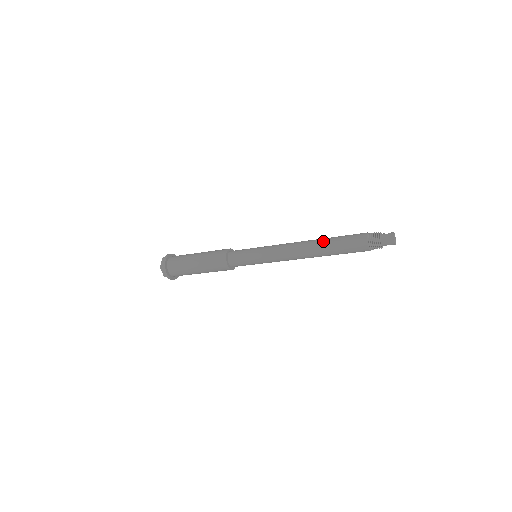
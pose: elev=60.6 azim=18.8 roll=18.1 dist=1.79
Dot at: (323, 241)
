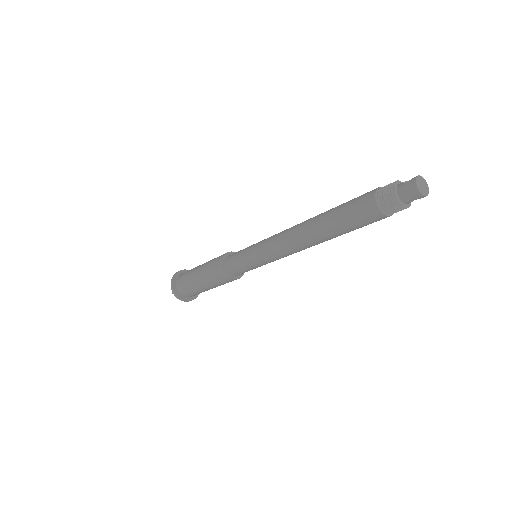
Dot at: (319, 220)
